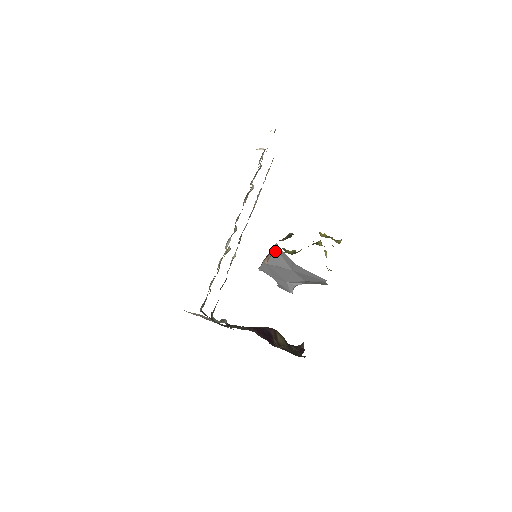
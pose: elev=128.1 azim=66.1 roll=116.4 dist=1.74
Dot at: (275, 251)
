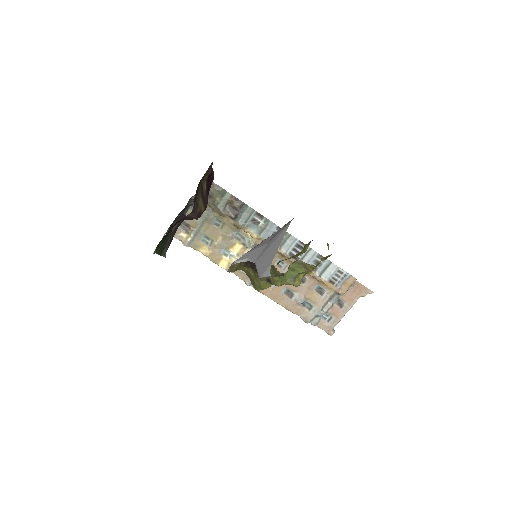
Dot at: occluded
